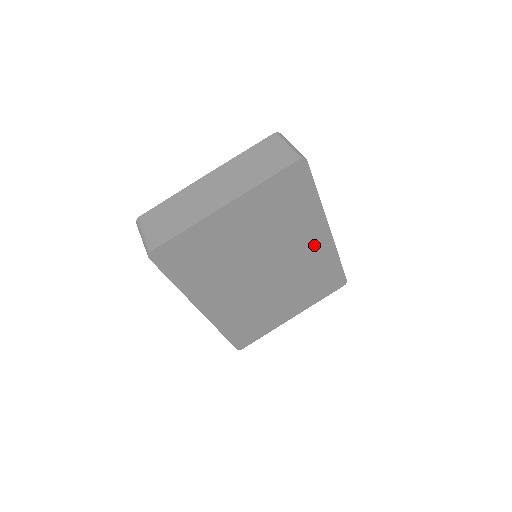
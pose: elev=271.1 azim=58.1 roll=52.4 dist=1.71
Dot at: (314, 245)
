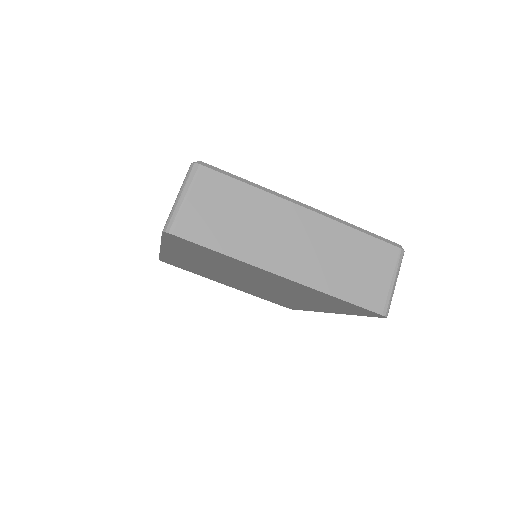
Dot at: (304, 304)
